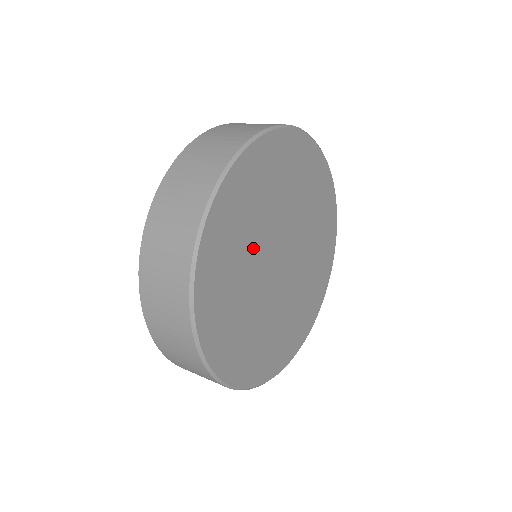
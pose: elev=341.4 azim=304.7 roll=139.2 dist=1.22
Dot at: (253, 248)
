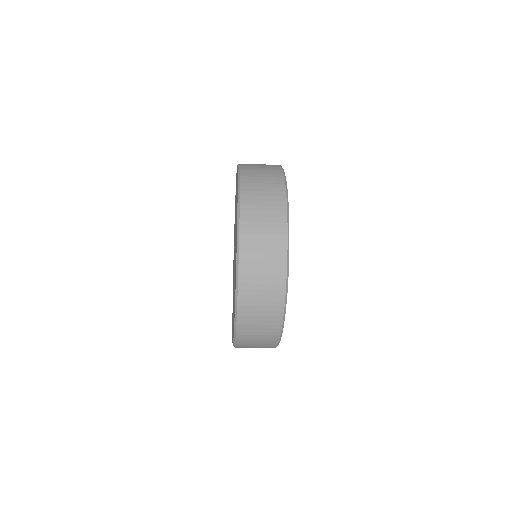
Dot at: occluded
